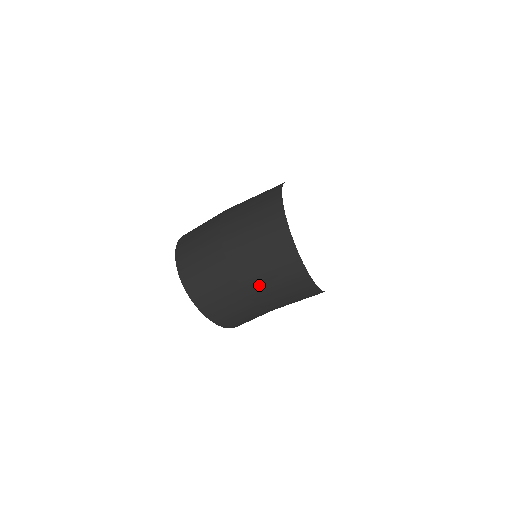
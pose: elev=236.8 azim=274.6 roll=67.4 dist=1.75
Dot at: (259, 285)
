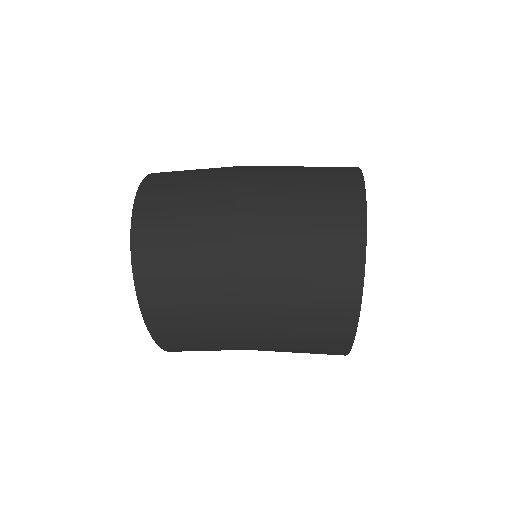
Dot at: (267, 302)
